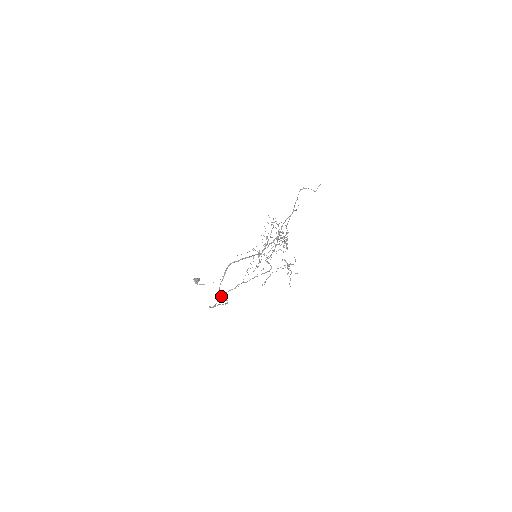
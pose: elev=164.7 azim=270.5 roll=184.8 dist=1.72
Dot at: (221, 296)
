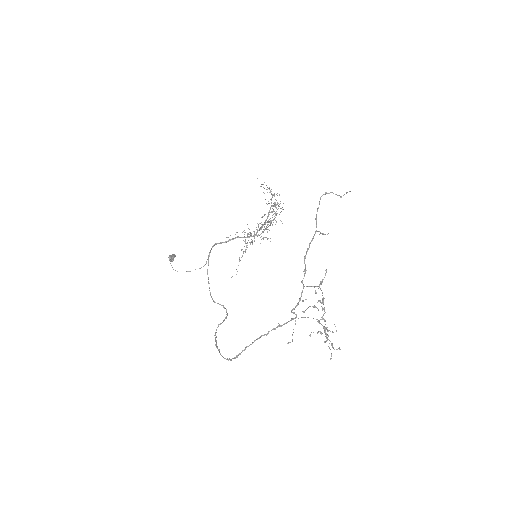
Dot at: (238, 355)
